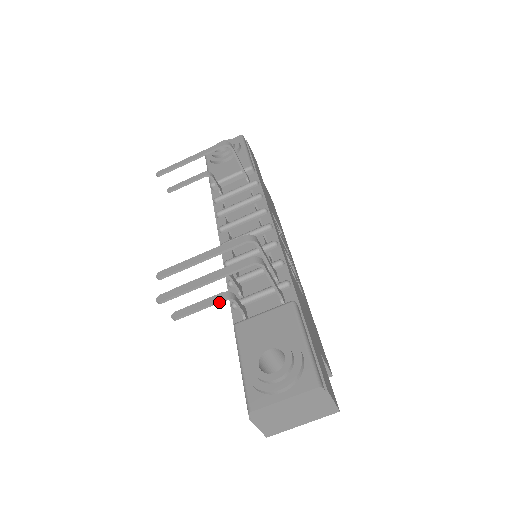
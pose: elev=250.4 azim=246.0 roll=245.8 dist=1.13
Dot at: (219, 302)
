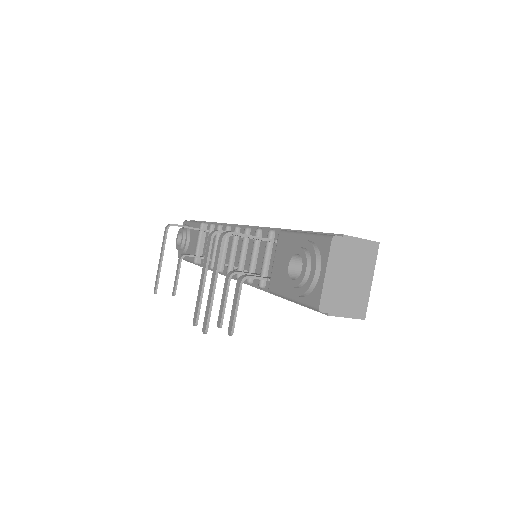
Dot at: (241, 289)
